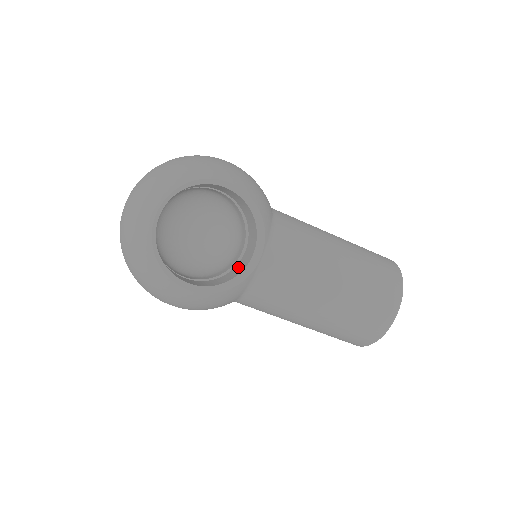
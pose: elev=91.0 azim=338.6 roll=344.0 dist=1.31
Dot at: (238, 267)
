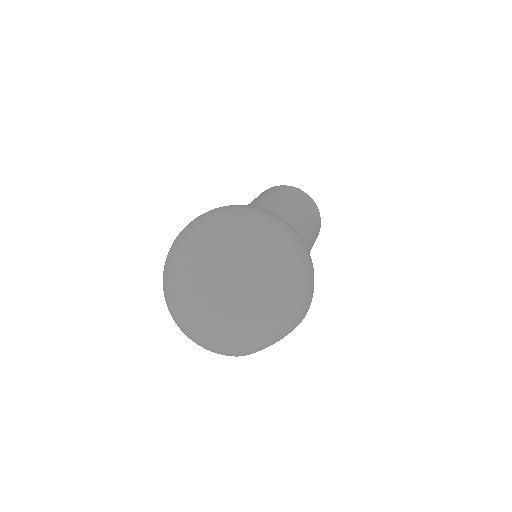
Dot at: occluded
